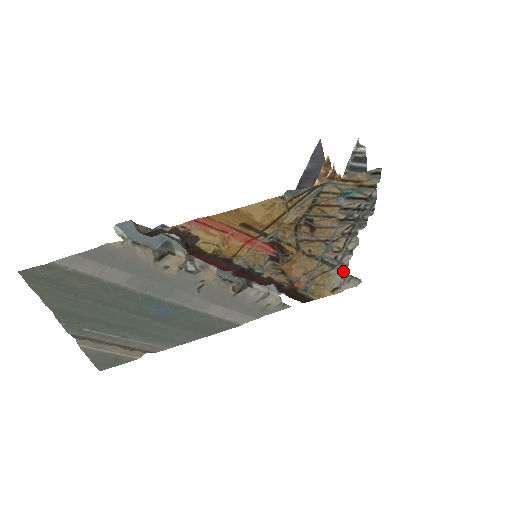
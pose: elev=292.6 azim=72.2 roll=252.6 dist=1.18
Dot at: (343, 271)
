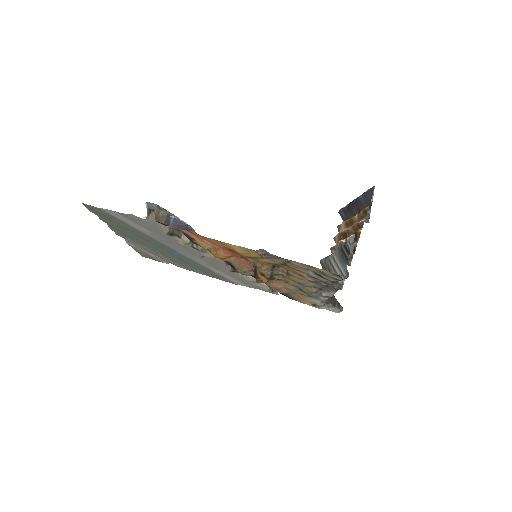
Dot at: occluded
